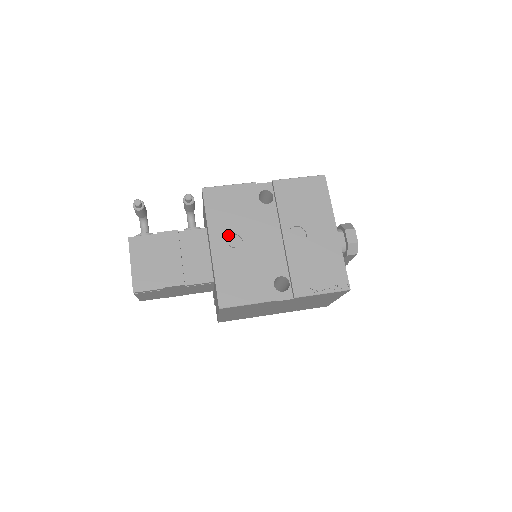
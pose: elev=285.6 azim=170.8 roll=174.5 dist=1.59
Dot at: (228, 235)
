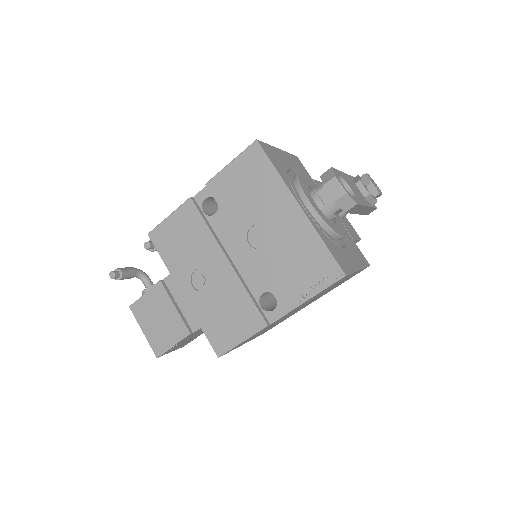
Dot at: (192, 273)
